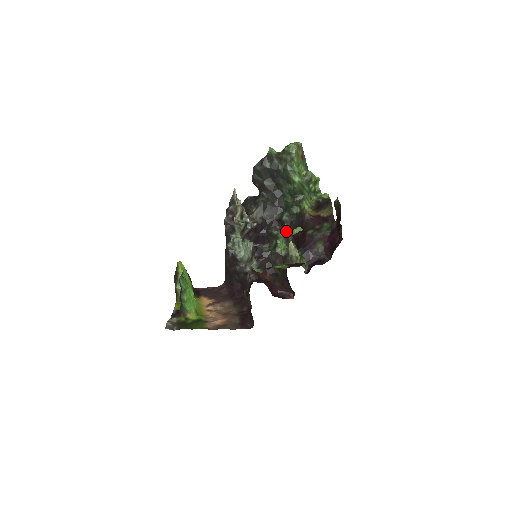
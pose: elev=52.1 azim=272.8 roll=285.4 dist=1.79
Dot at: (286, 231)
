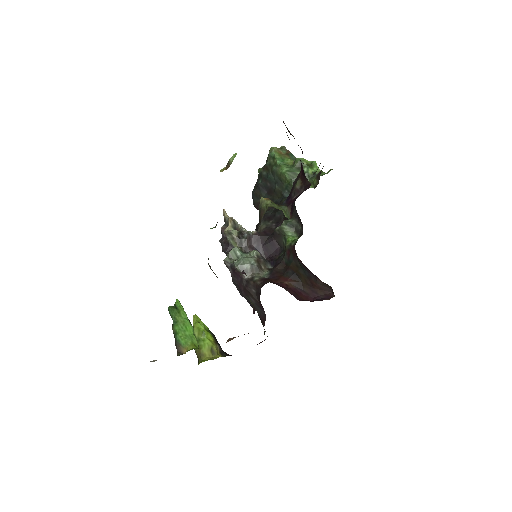
Dot at: (291, 221)
